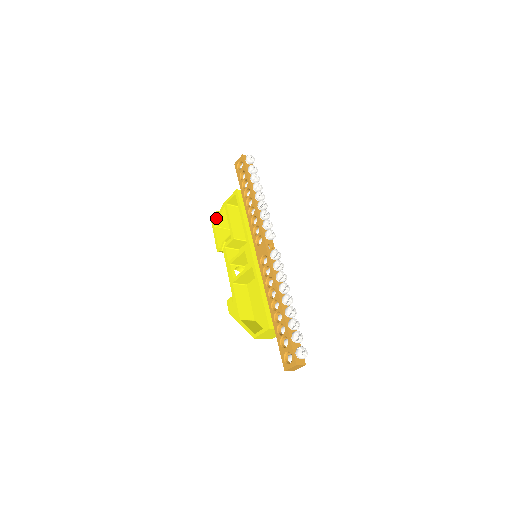
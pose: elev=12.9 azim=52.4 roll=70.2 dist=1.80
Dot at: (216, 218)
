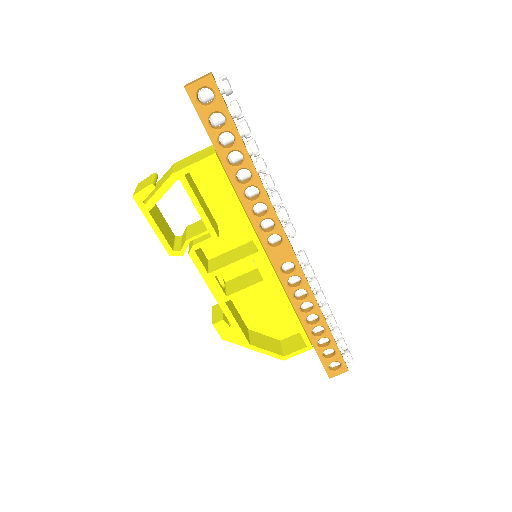
Dot at: (154, 198)
